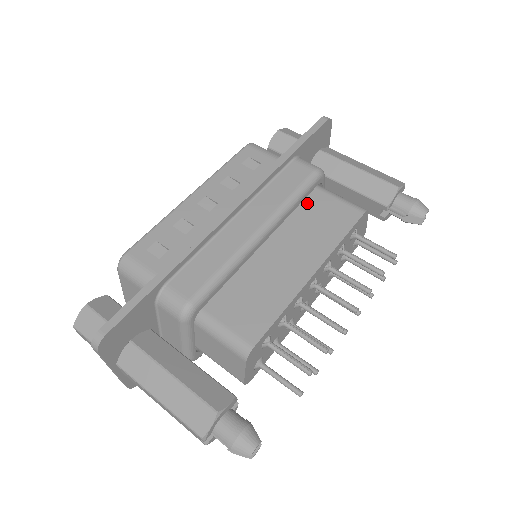
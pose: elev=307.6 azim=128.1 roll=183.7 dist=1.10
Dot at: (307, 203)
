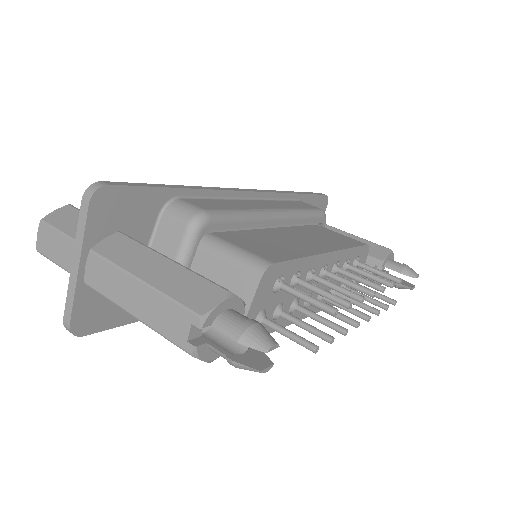
Dot at: (312, 227)
